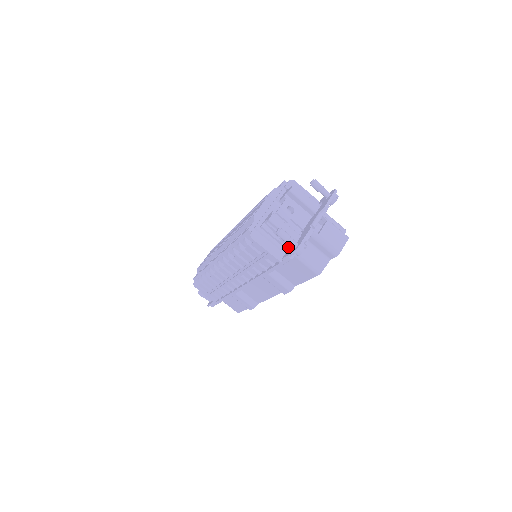
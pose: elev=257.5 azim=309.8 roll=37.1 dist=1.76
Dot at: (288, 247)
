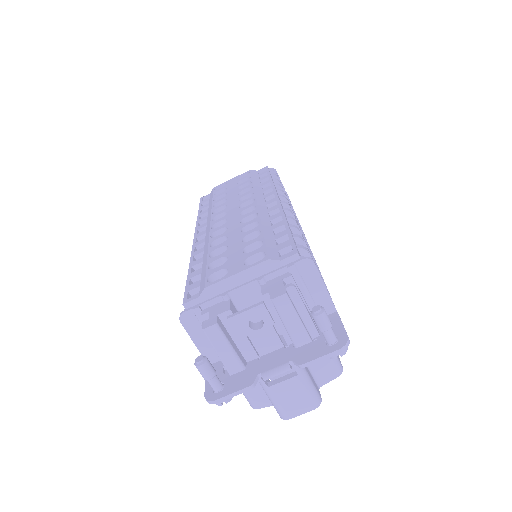
Dot at: occluded
